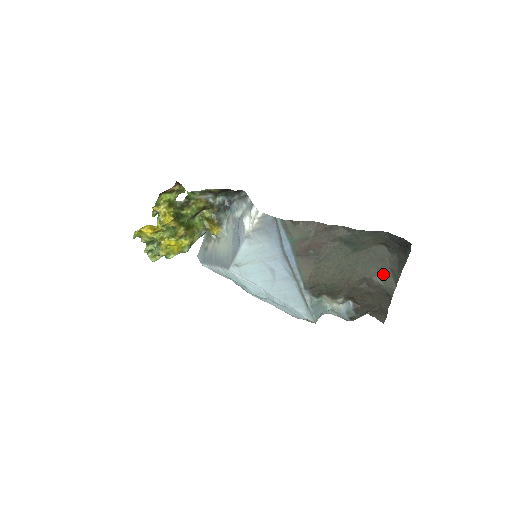
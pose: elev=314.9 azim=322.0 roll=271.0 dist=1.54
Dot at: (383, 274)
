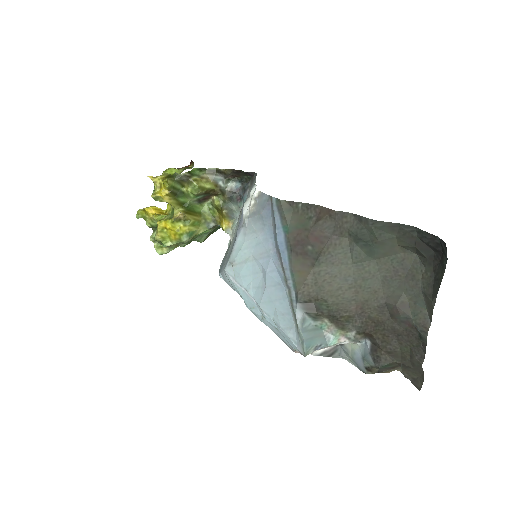
Dot at: (413, 301)
